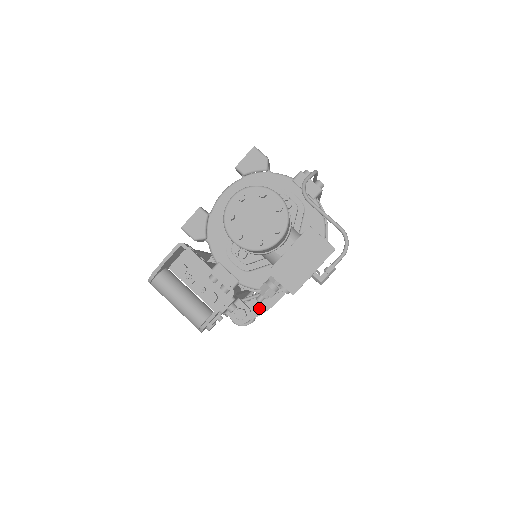
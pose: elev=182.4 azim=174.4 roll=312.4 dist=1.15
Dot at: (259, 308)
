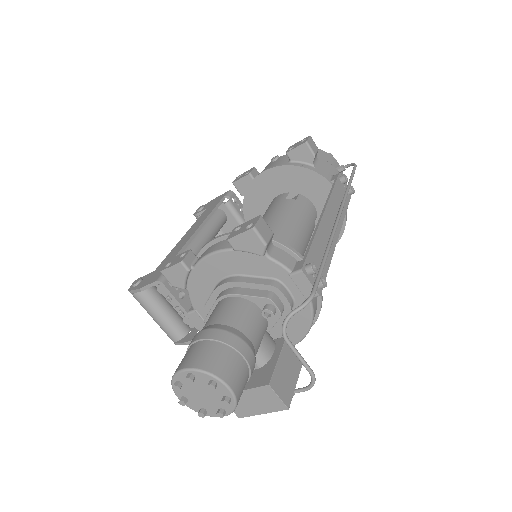
Dot at: occluded
